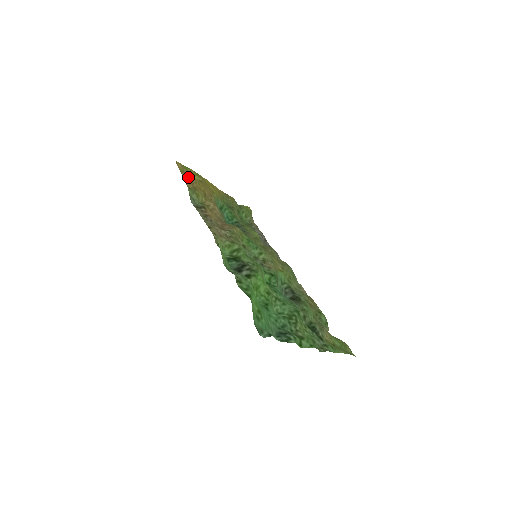
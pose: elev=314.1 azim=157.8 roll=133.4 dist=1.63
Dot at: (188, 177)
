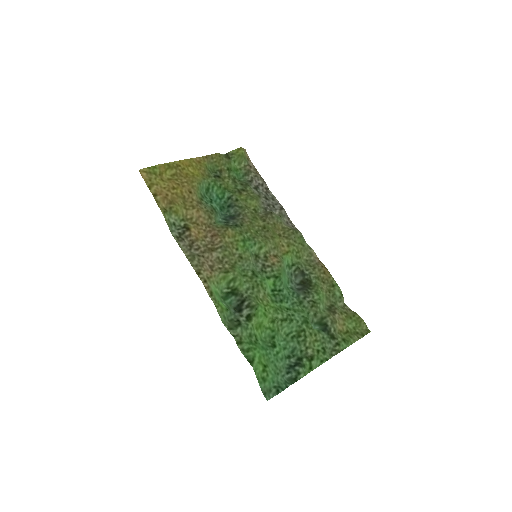
Dot at: (159, 190)
